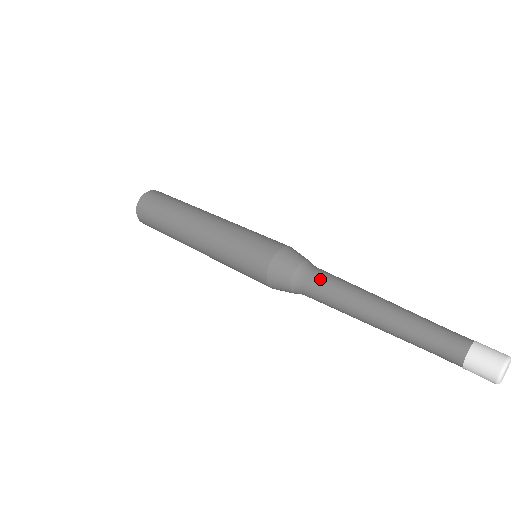
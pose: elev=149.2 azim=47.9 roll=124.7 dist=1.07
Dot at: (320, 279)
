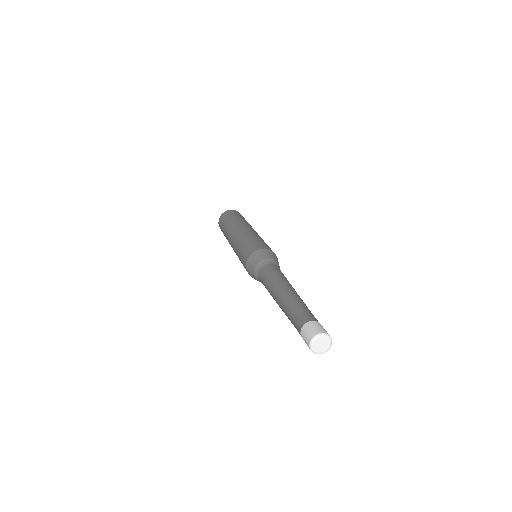
Dot at: (262, 279)
